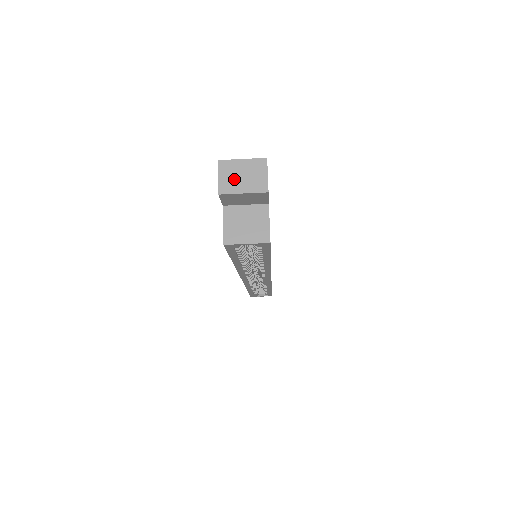
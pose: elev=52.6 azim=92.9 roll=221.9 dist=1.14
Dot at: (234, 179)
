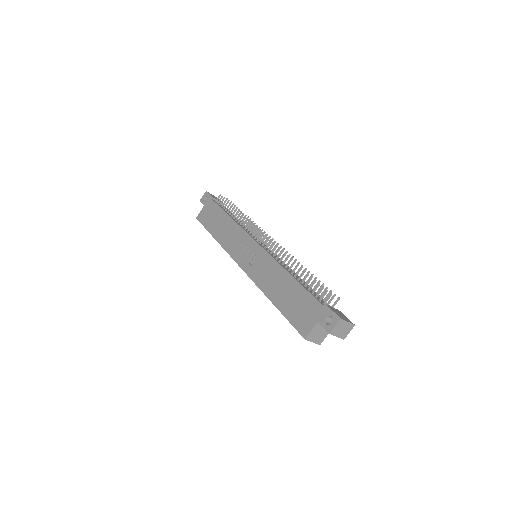
Dot at: (339, 329)
